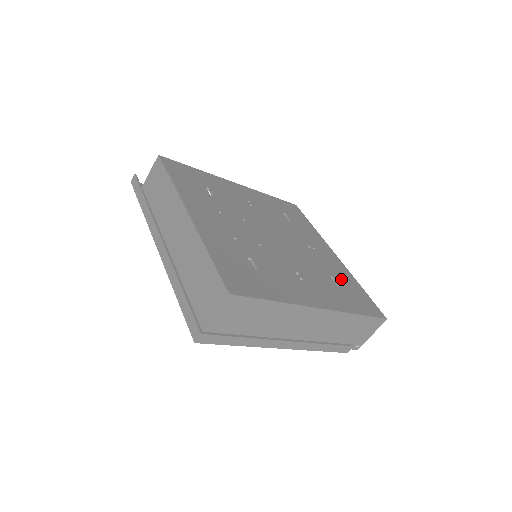
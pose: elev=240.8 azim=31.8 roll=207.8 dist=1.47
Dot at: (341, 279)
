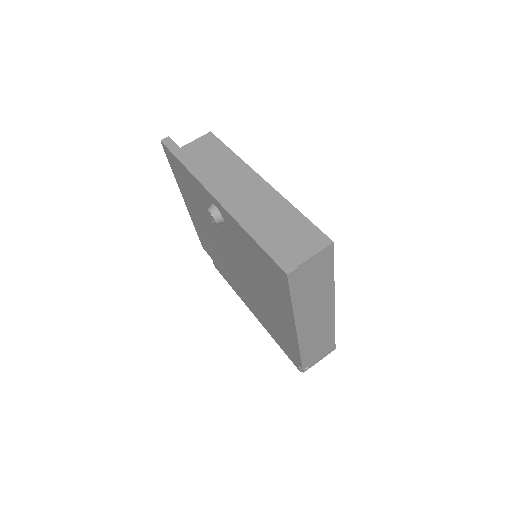
Dot at: occluded
